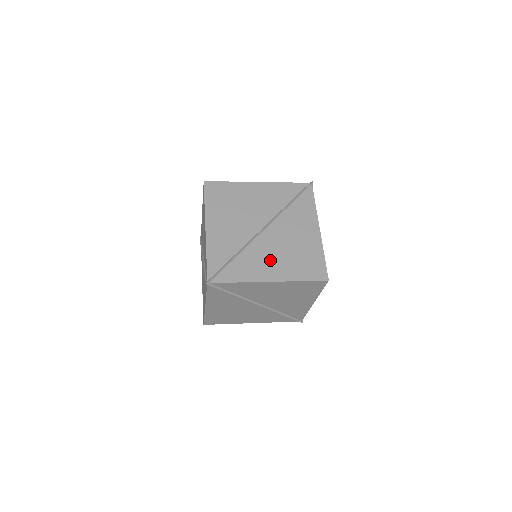
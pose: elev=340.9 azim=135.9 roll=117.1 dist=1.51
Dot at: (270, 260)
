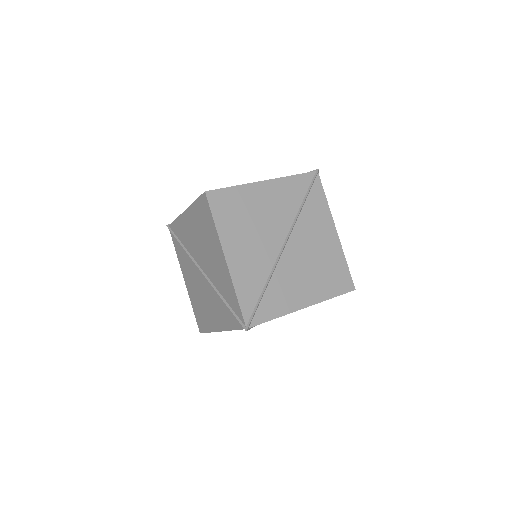
Dot at: (300, 282)
